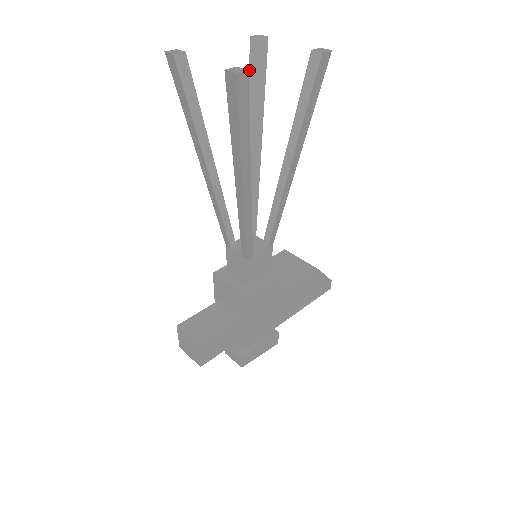
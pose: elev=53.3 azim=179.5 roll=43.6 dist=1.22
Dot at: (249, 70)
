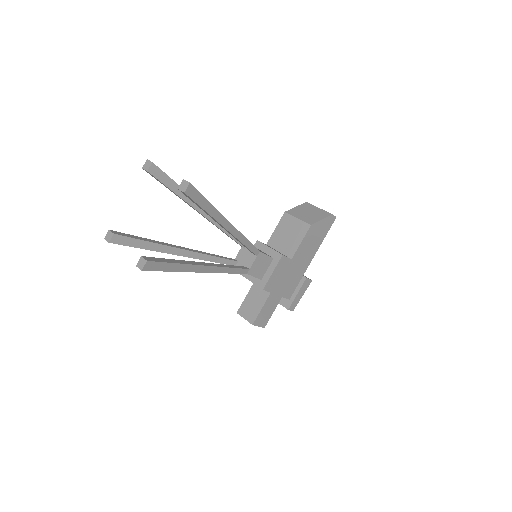
Dot at: occluded
